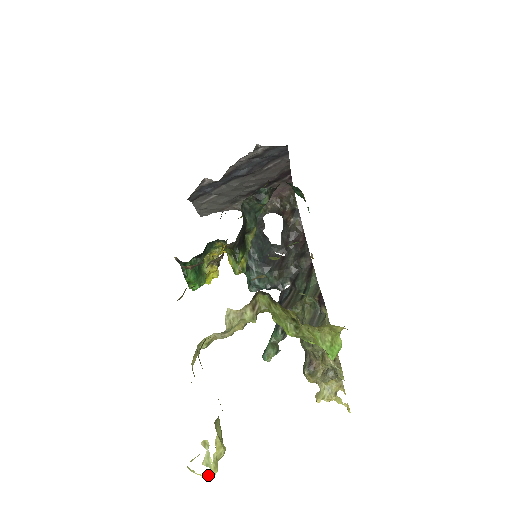
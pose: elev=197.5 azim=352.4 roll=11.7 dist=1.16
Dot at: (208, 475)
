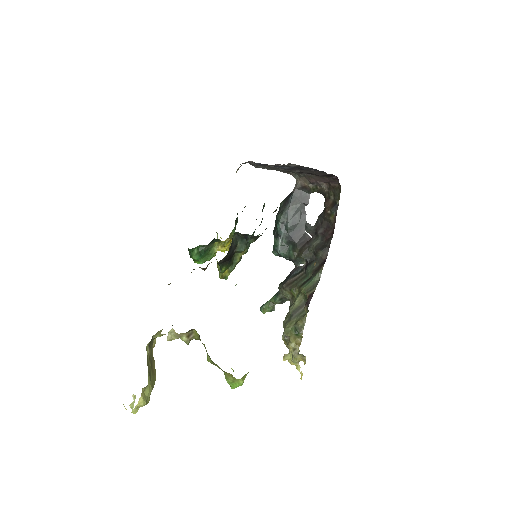
Dot at: occluded
